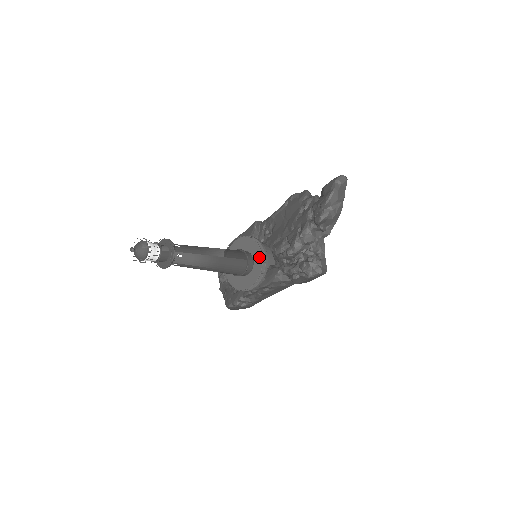
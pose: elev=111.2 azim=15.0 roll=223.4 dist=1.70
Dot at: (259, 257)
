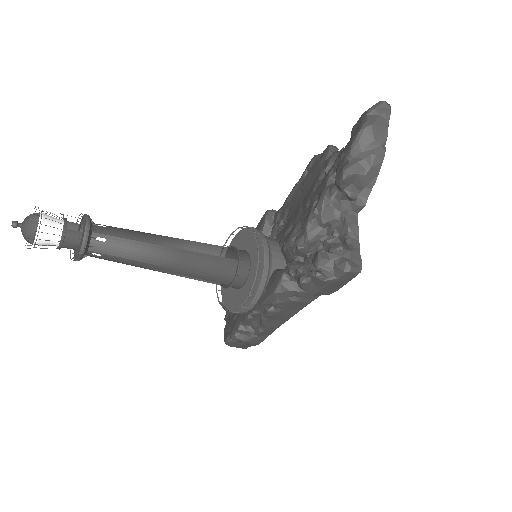
Dot at: (257, 255)
